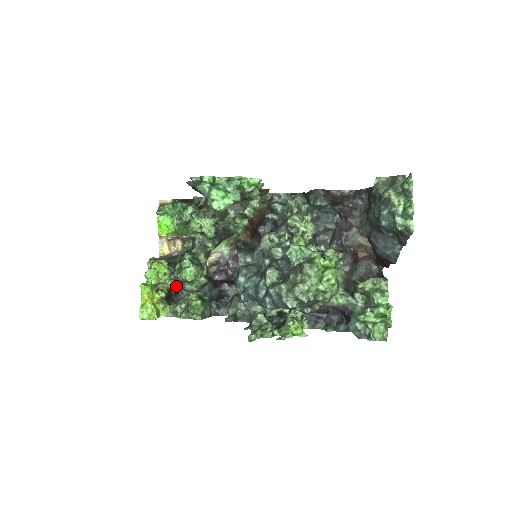
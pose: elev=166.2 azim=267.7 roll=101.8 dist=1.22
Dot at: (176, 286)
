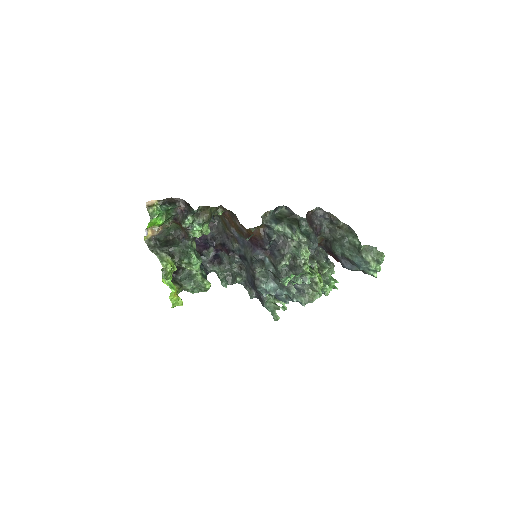
Dot at: occluded
